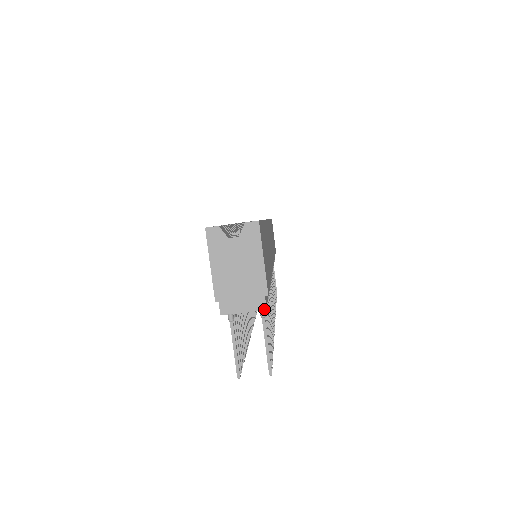
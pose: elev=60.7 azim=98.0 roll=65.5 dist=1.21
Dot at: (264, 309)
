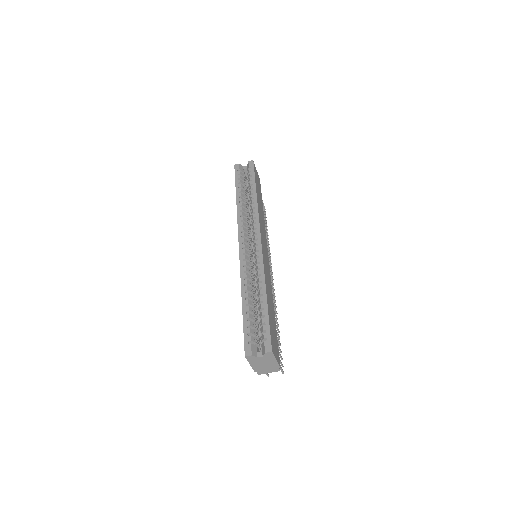
Dot at: occluded
